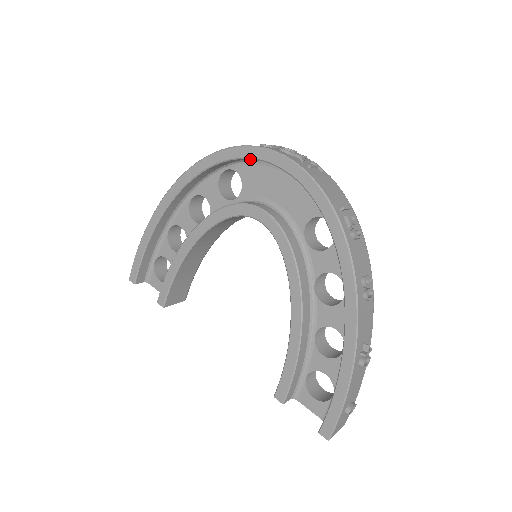
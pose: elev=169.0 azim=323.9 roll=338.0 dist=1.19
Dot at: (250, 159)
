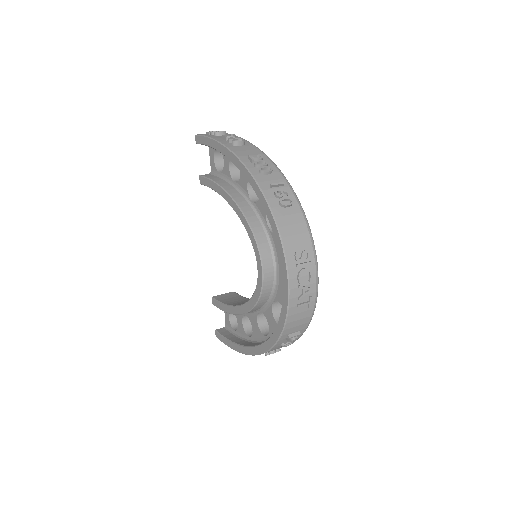
Dot at: occluded
